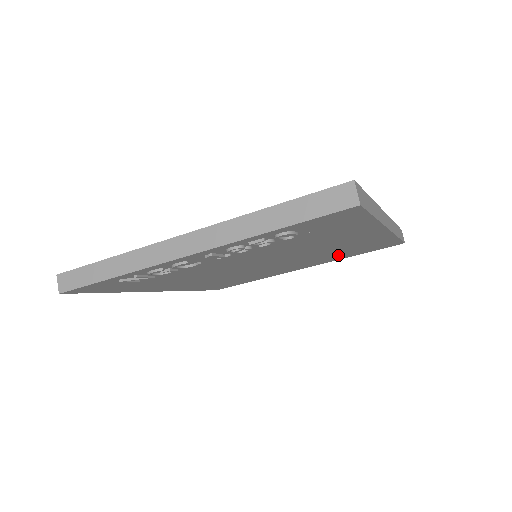
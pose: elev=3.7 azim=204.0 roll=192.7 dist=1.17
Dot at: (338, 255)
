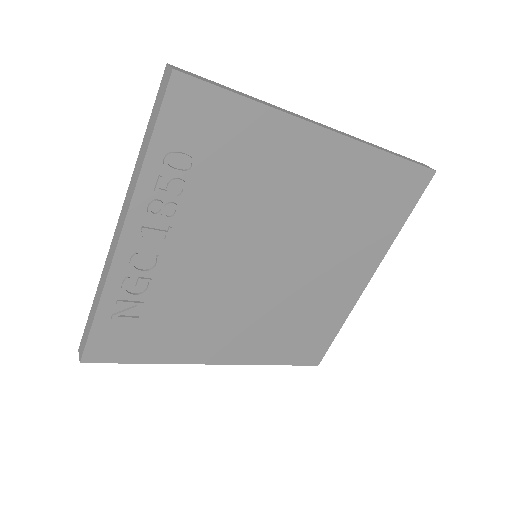
Dot at: (368, 225)
